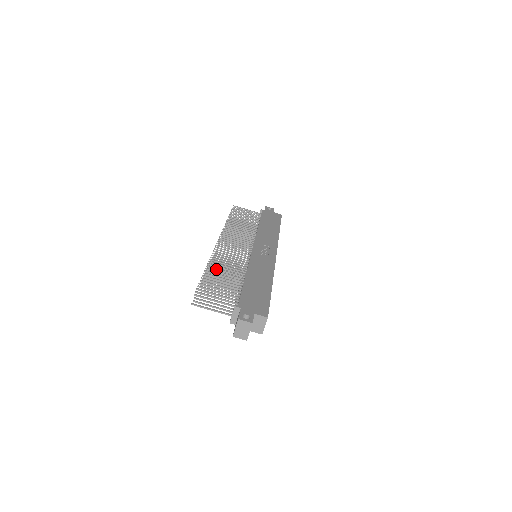
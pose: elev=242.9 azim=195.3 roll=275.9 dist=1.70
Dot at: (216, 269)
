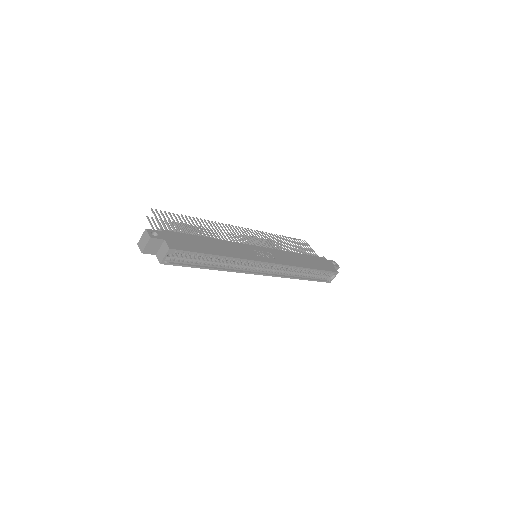
Dot at: (200, 223)
